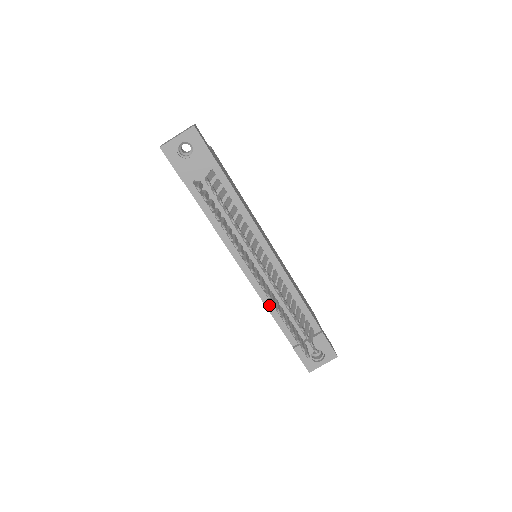
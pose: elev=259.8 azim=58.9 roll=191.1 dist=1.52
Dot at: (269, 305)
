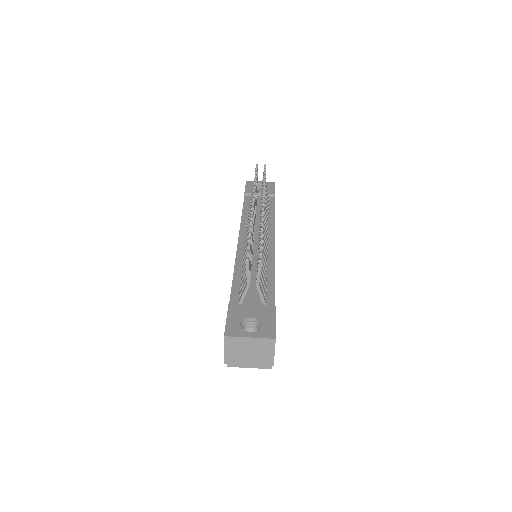
Dot at: (238, 267)
